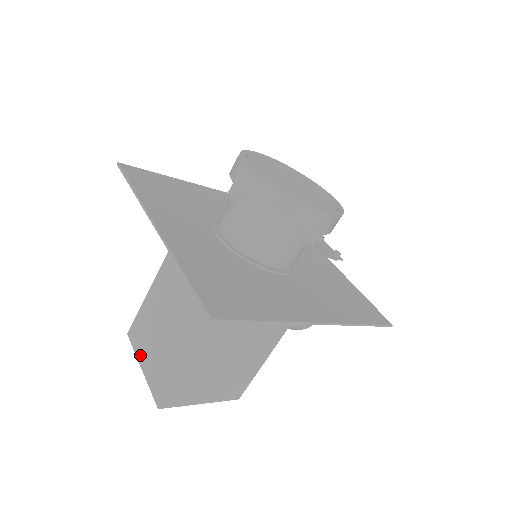
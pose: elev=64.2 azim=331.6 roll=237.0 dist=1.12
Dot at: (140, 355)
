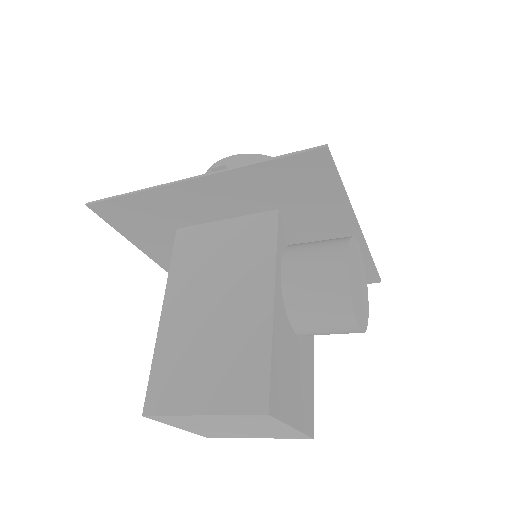
Dot at: occluded
